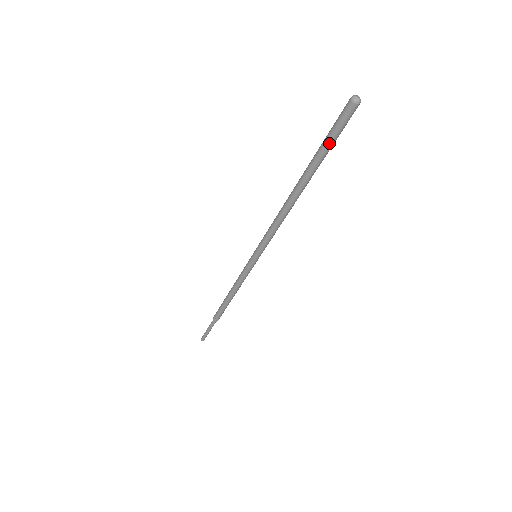
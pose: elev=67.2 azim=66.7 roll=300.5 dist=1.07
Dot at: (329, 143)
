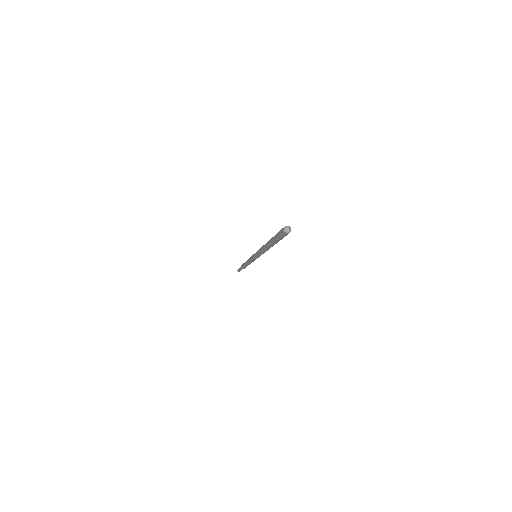
Dot at: (279, 240)
